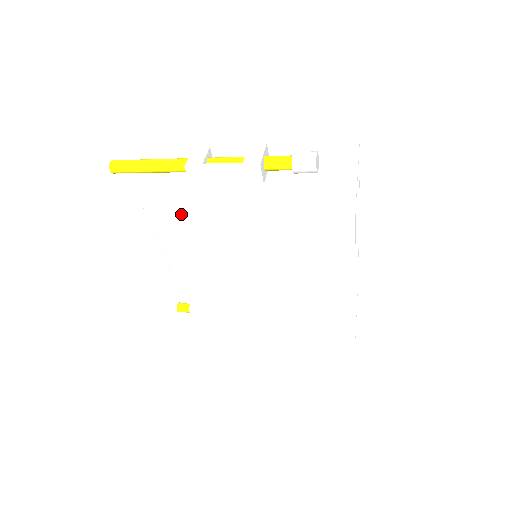
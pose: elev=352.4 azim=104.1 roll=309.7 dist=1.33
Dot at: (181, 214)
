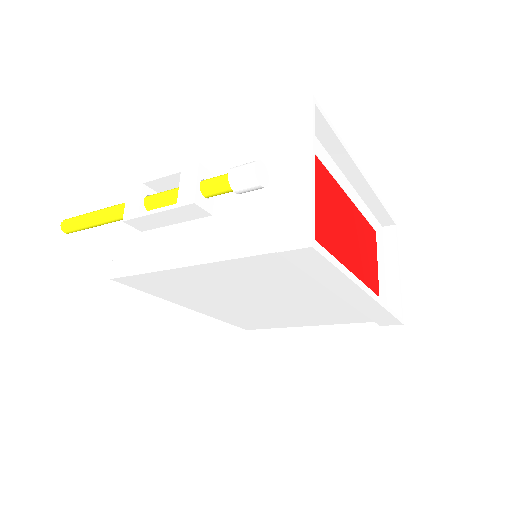
Dot at: (140, 276)
